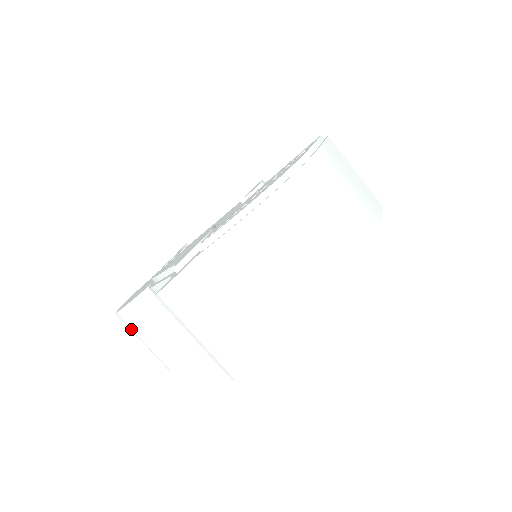
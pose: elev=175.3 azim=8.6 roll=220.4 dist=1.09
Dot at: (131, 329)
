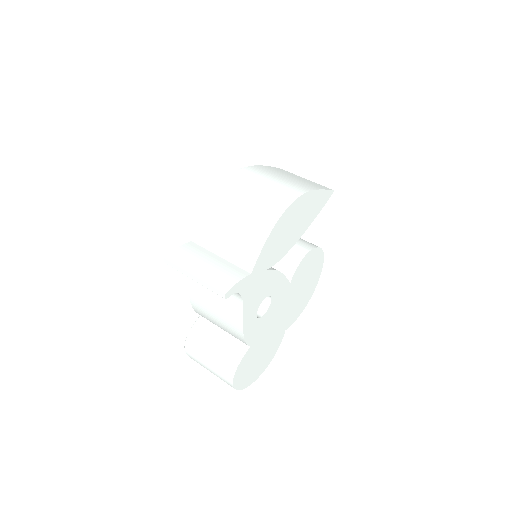
Dot at: (196, 358)
